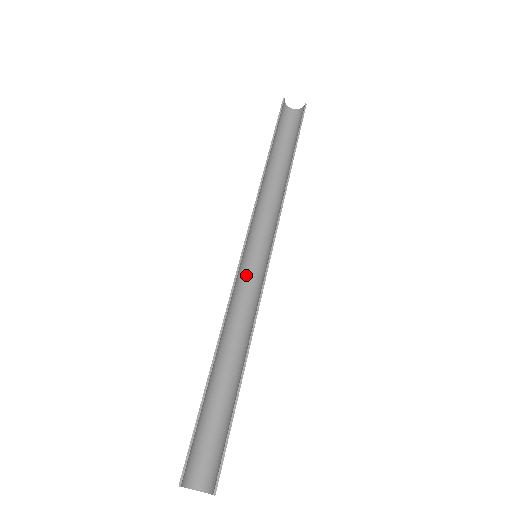
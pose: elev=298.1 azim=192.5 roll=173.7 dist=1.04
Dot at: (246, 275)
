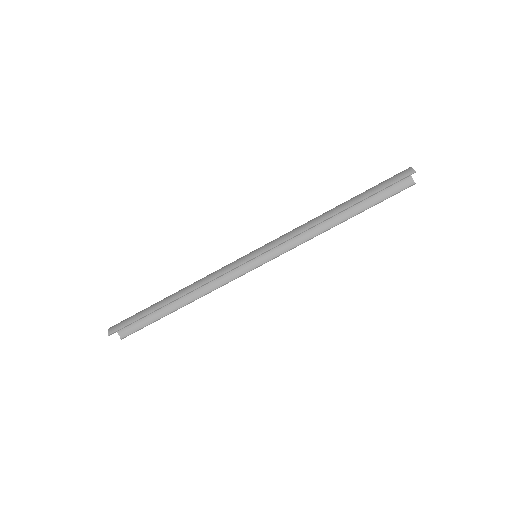
Dot at: occluded
